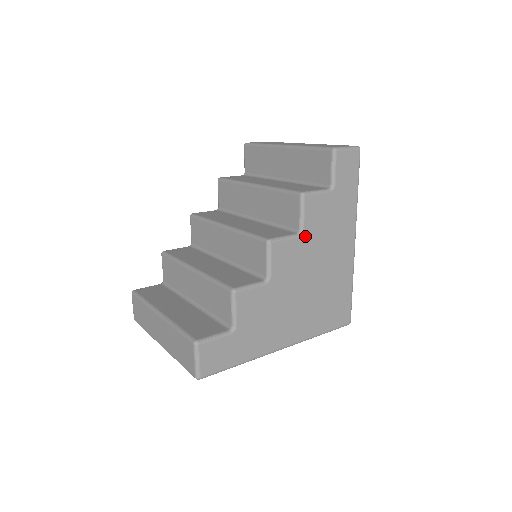
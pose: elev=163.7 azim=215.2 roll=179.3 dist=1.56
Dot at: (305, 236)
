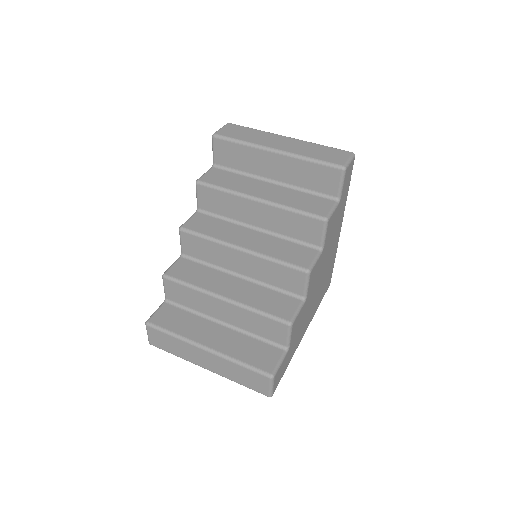
Dot at: (324, 249)
